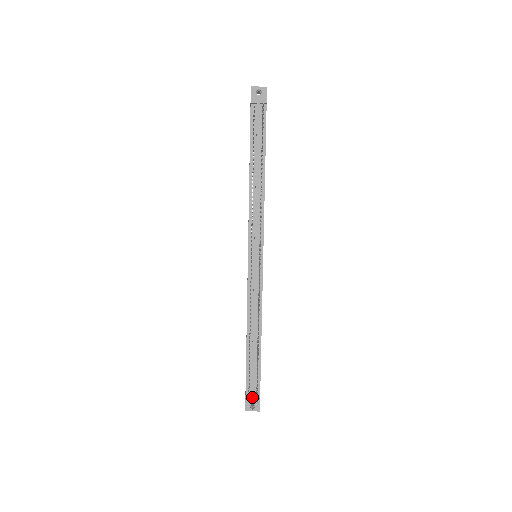
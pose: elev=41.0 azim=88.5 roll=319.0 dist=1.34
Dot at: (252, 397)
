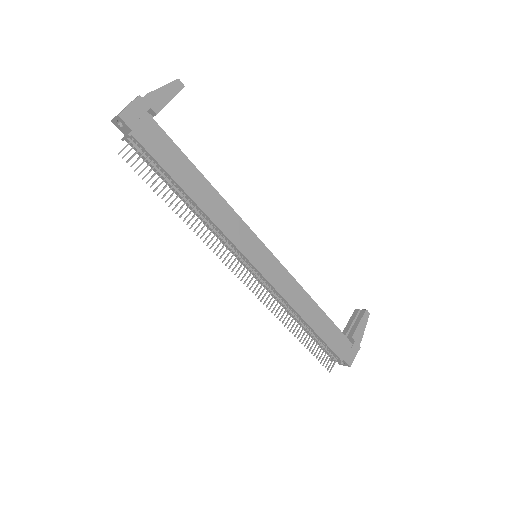
Dot at: (333, 360)
